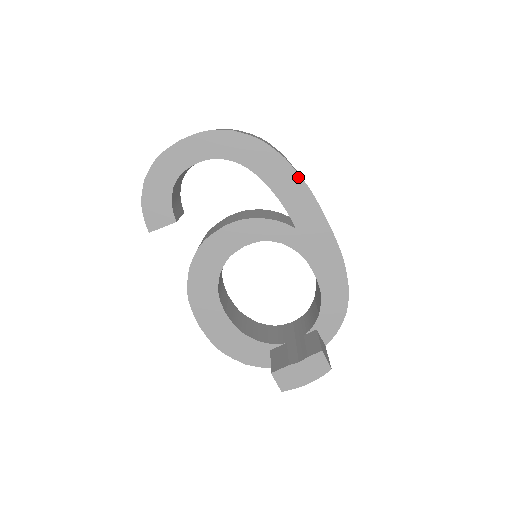
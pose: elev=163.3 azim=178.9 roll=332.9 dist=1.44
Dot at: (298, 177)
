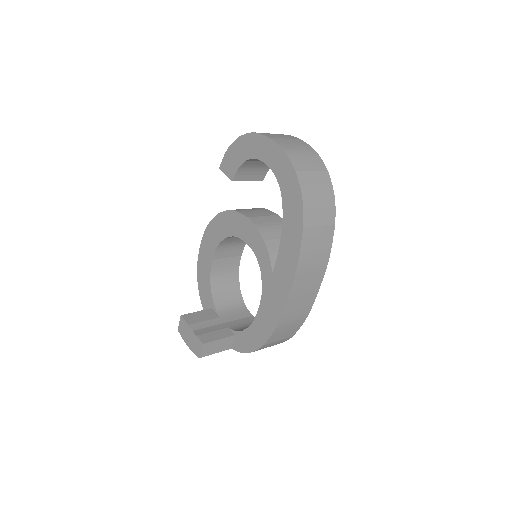
Dot at: (299, 249)
